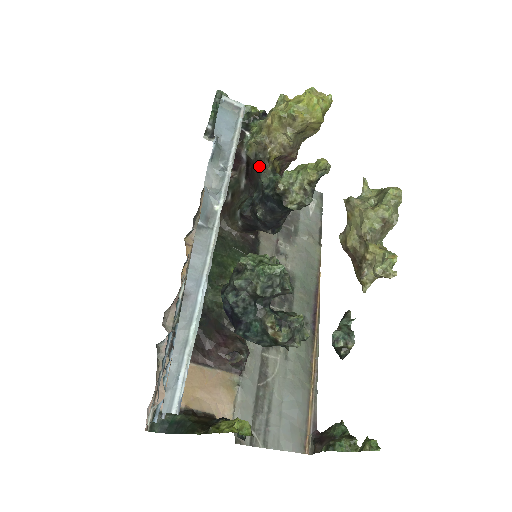
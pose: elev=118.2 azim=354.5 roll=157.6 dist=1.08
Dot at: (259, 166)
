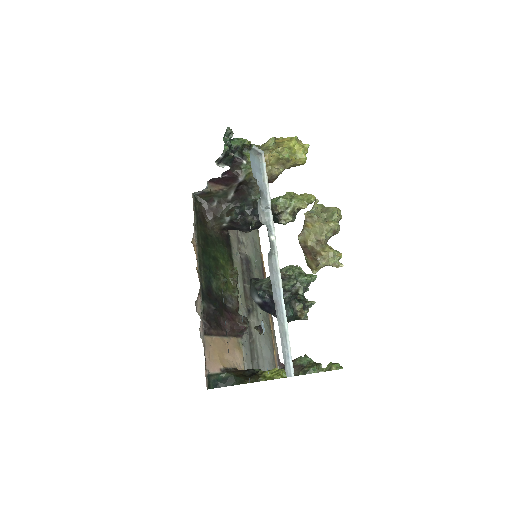
Dot at: (251, 187)
